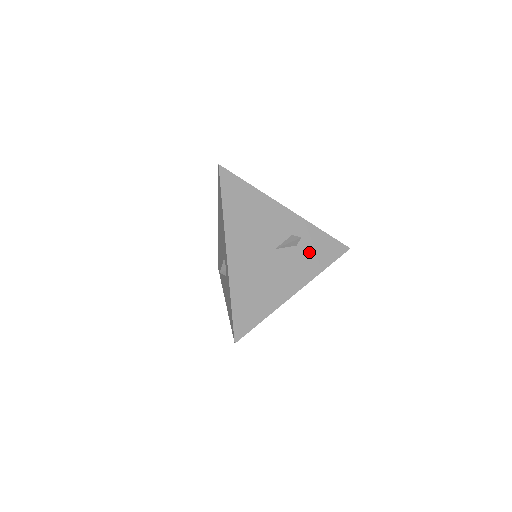
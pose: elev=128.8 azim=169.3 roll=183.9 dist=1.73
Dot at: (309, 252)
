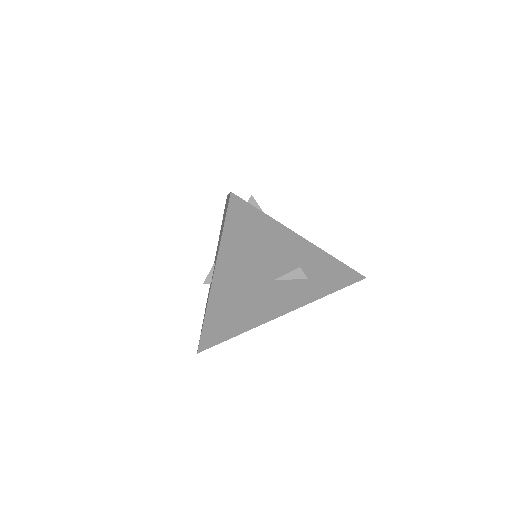
Dot at: (313, 282)
